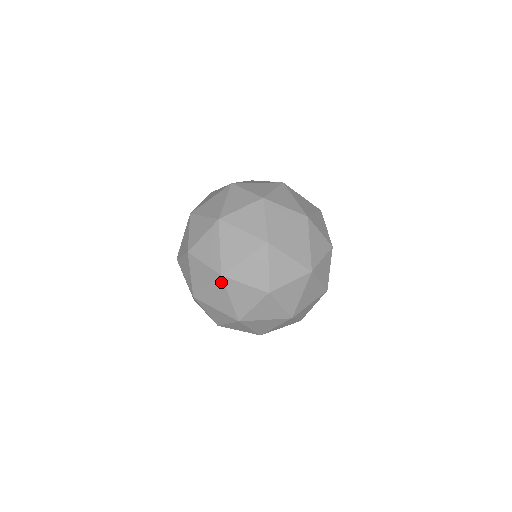
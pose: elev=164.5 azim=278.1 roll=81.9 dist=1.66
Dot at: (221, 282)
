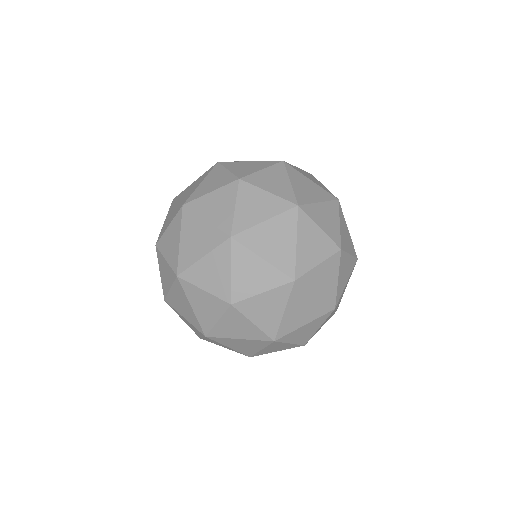
Dot at: (179, 285)
